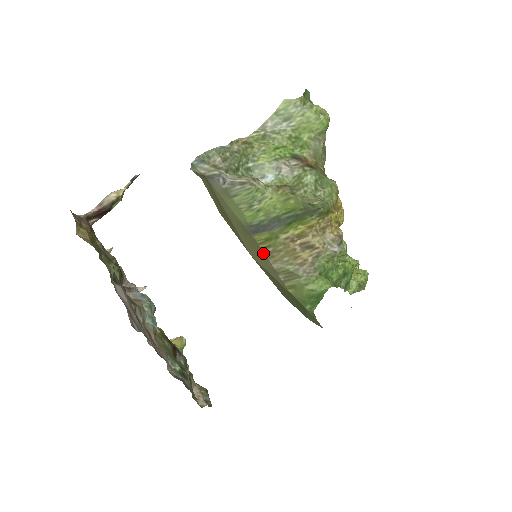
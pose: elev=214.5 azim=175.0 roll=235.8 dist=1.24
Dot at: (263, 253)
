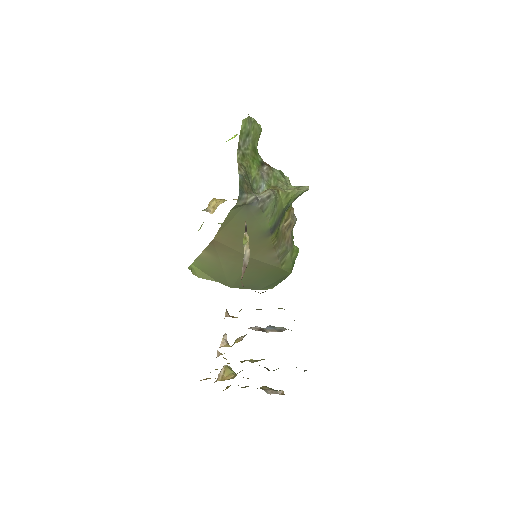
Dot at: (272, 248)
